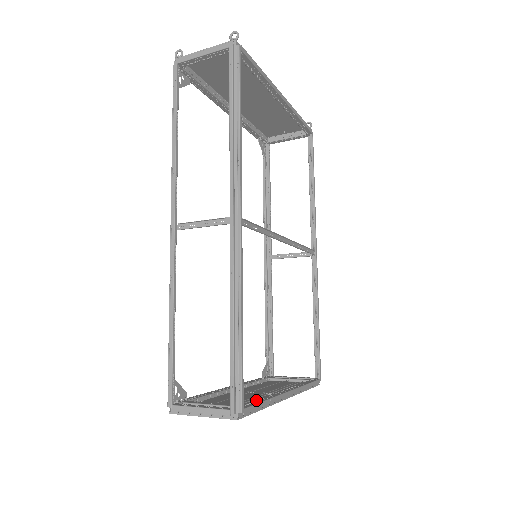
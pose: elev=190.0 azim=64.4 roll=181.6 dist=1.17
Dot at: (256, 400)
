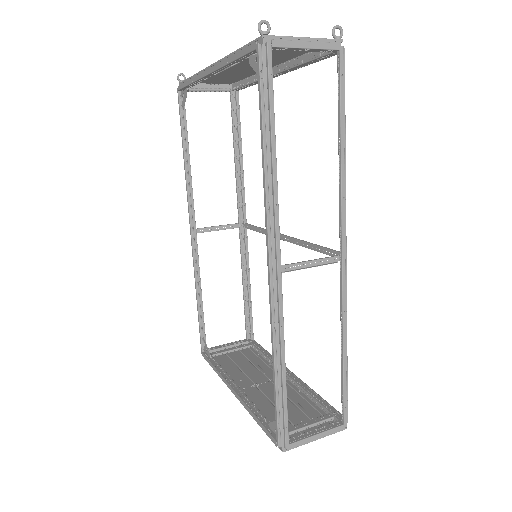
Dot at: (317, 400)
